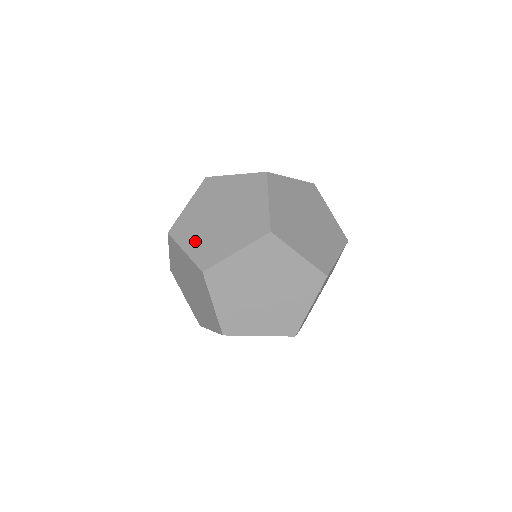
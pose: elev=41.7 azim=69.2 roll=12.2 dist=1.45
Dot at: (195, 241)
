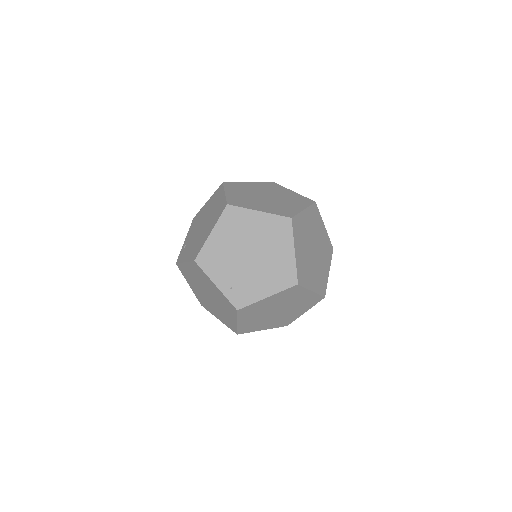
Dot at: (262, 206)
